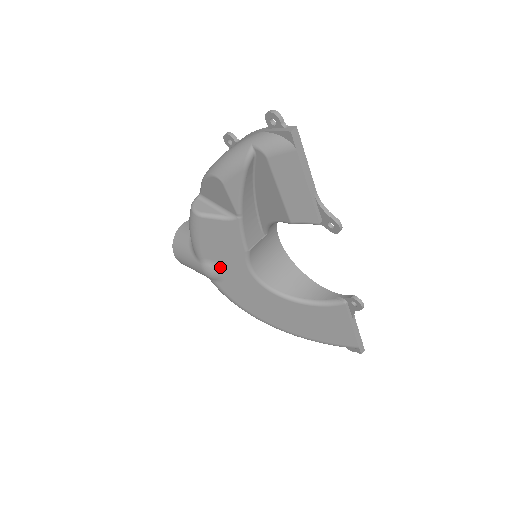
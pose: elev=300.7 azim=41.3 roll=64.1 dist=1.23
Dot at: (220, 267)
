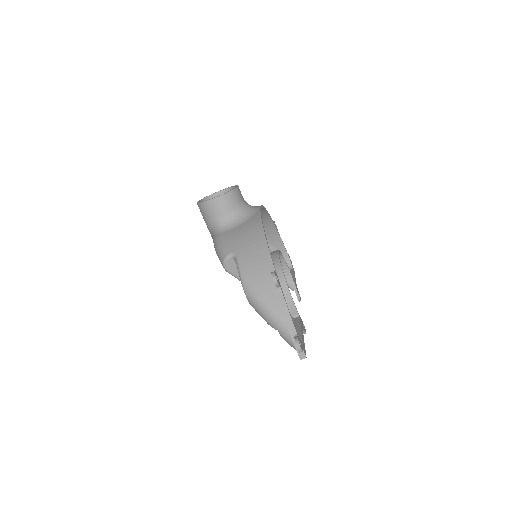
Dot at: occluded
